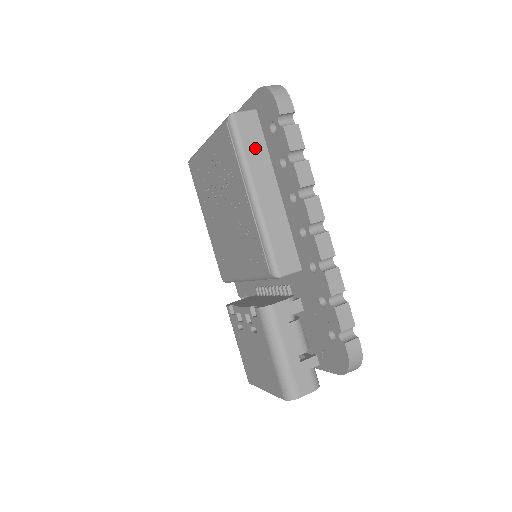
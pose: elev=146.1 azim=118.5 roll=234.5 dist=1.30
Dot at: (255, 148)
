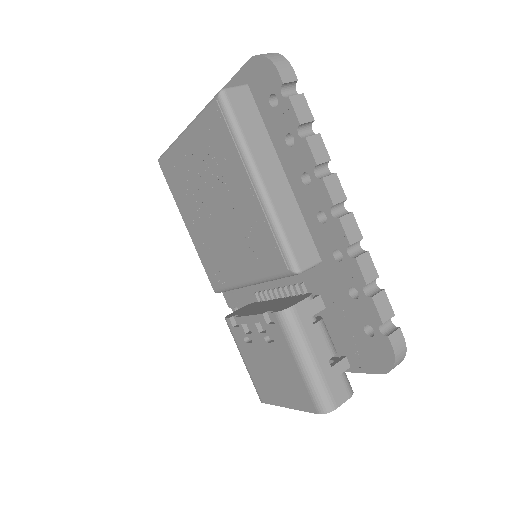
Dot at: (253, 128)
